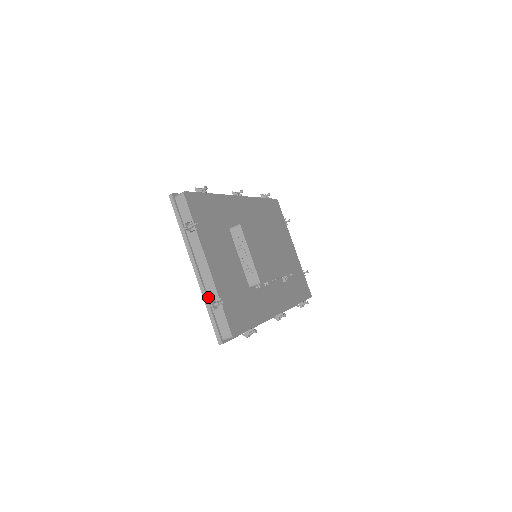
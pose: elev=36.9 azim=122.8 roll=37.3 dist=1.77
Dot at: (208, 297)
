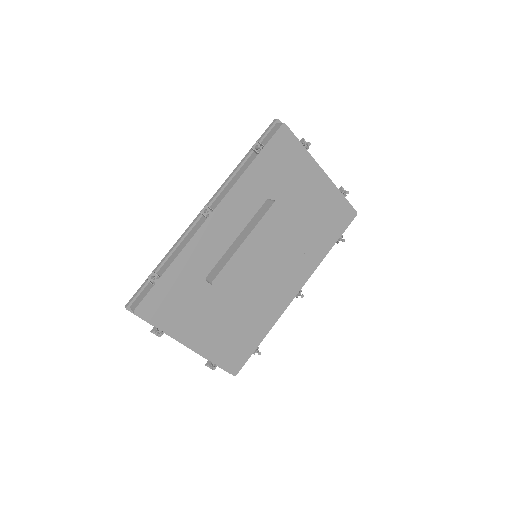
Dot at: occluded
